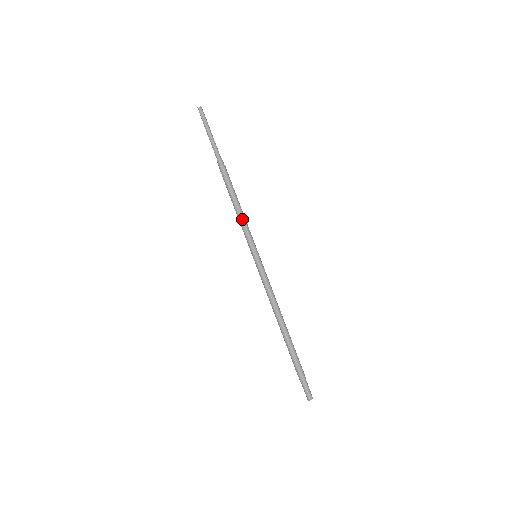
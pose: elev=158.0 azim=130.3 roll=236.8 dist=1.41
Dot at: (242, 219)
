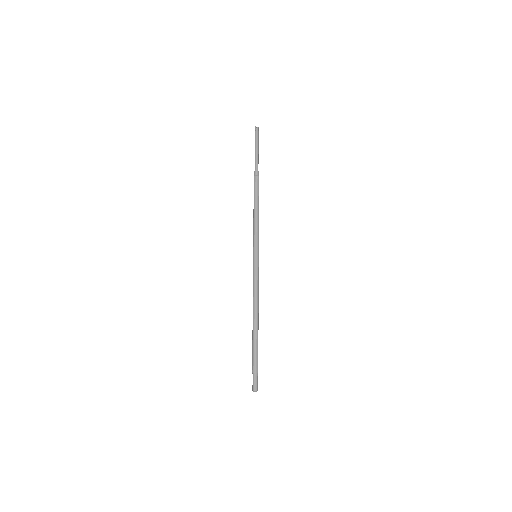
Dot at: (255, 223)
